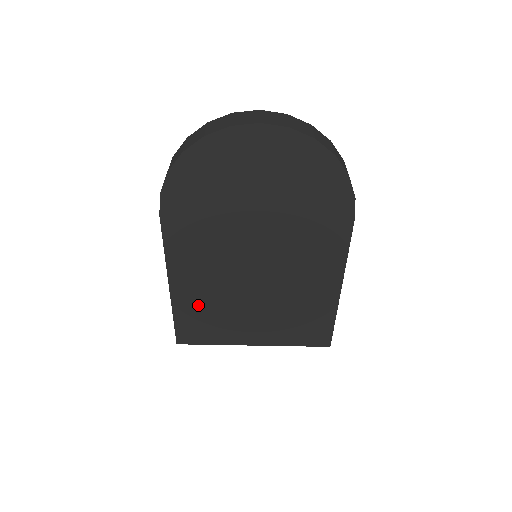
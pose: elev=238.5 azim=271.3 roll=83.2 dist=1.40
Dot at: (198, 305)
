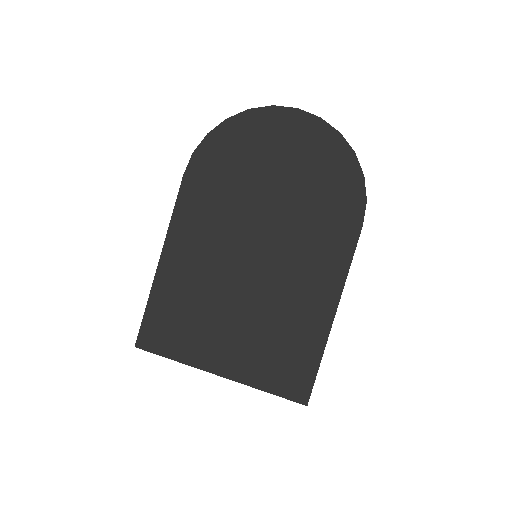
Dot at: (179, 294)
